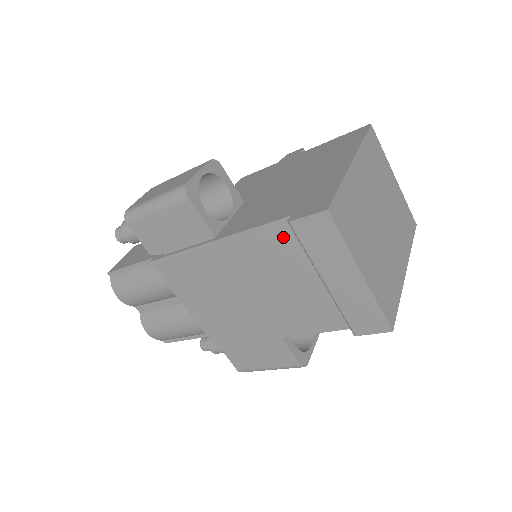
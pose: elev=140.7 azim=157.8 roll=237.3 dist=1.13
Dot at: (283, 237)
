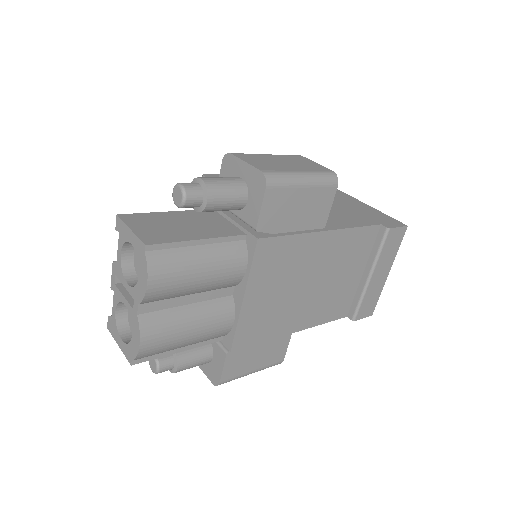
Dot at: (367, 239)
